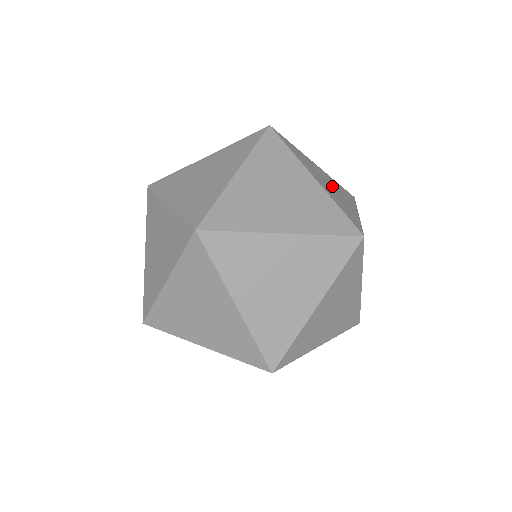
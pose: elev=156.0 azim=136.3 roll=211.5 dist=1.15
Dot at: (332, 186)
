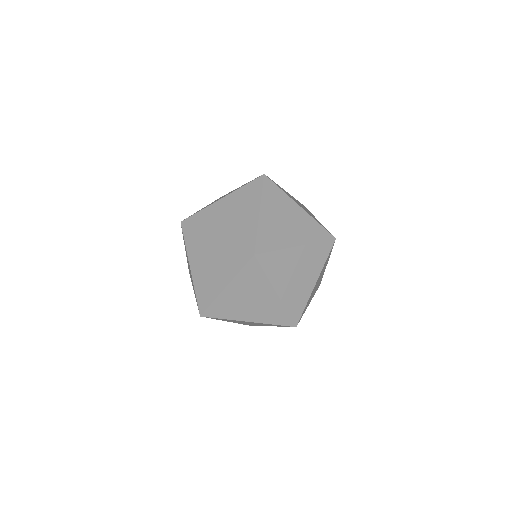
Dot at: occluded
